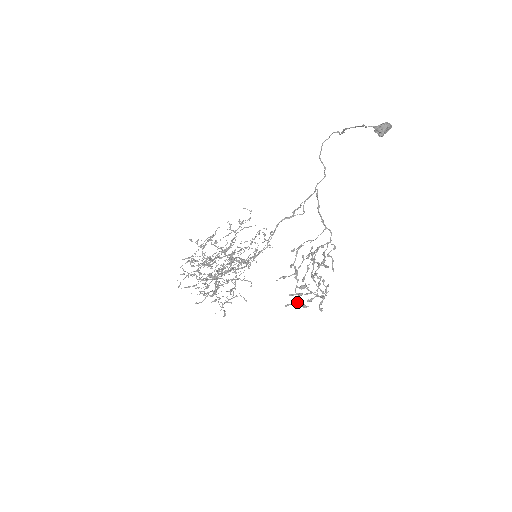
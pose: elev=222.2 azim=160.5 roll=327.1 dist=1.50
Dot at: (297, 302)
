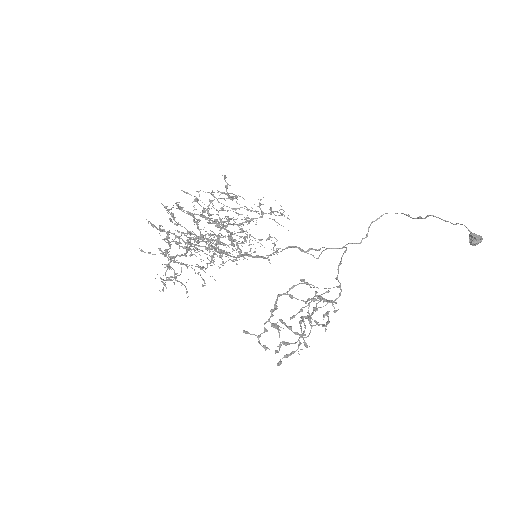
Dot at: (259, 336)
